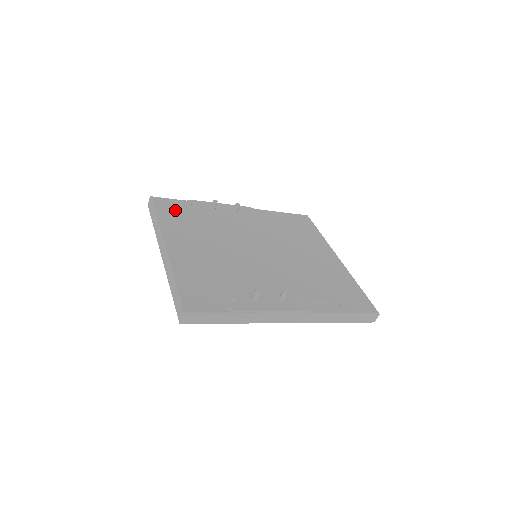
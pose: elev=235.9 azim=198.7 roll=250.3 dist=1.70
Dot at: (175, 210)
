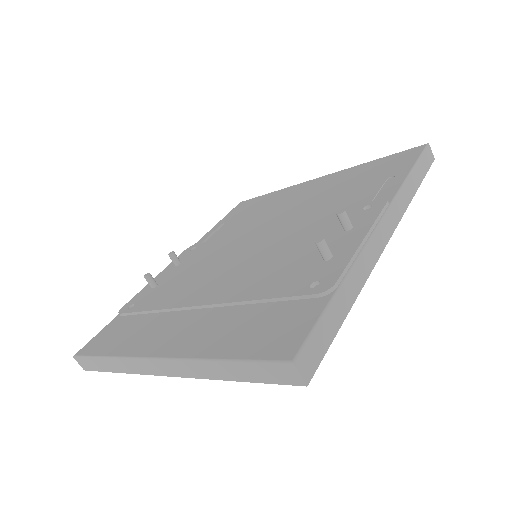
Dot at: (118, 331)
